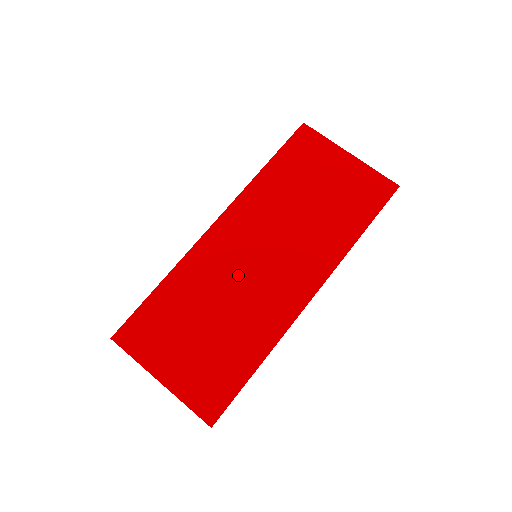
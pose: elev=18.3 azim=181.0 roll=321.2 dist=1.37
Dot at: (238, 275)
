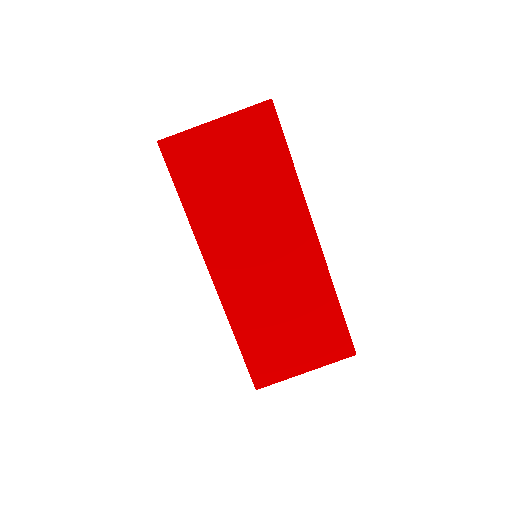
Dot at: (265, 281)
